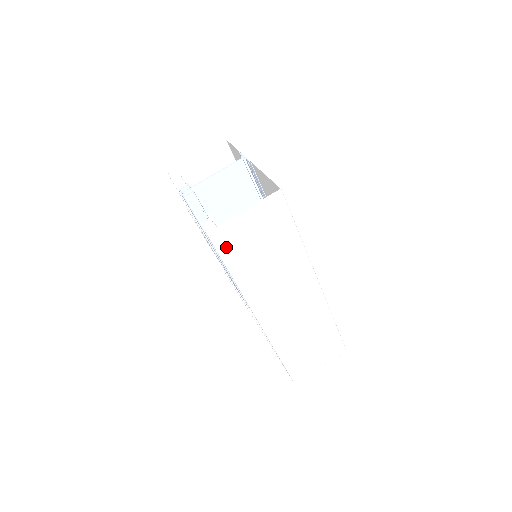
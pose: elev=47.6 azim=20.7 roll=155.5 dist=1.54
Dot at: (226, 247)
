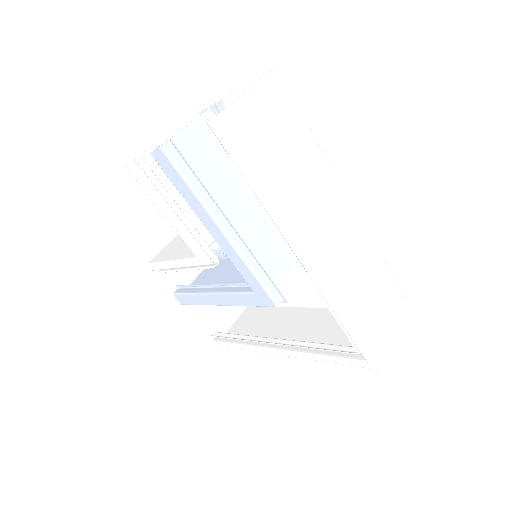
Dot at: (241, 141)
